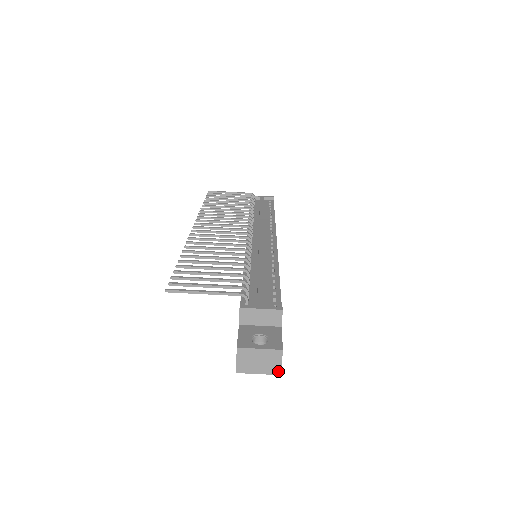
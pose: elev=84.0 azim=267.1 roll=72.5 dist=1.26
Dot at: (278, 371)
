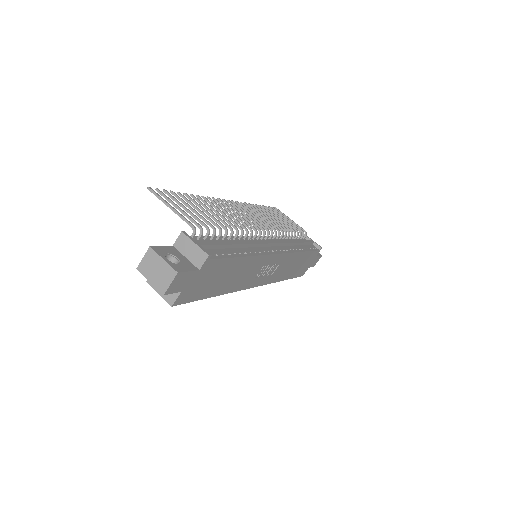
Dot at: (164, 290)
